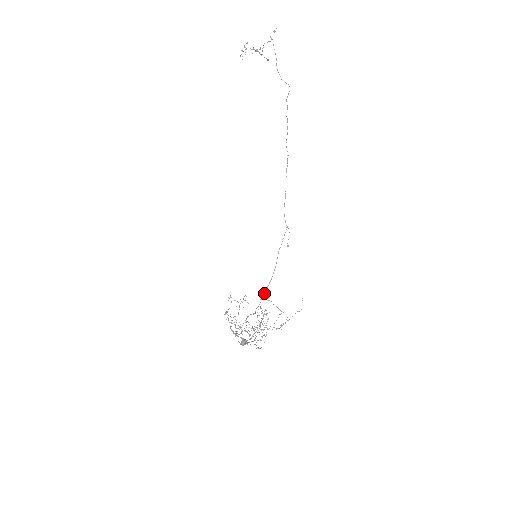
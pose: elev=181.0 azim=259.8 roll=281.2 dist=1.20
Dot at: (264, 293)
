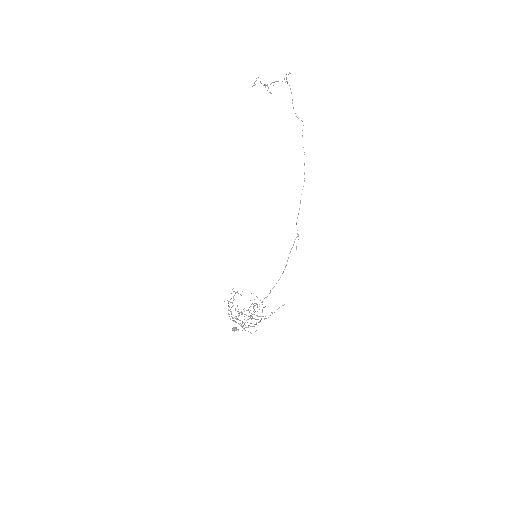
Dot at: (274, 286)
